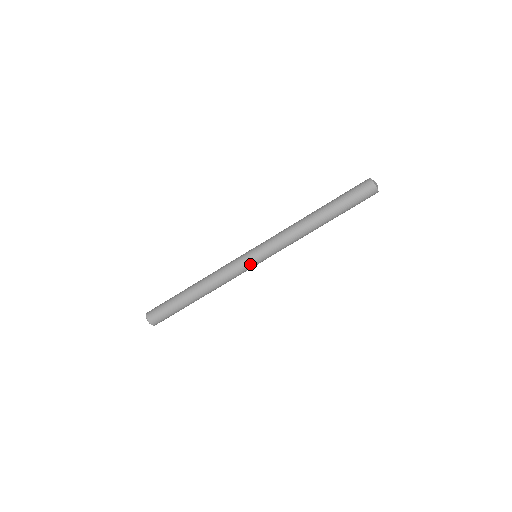
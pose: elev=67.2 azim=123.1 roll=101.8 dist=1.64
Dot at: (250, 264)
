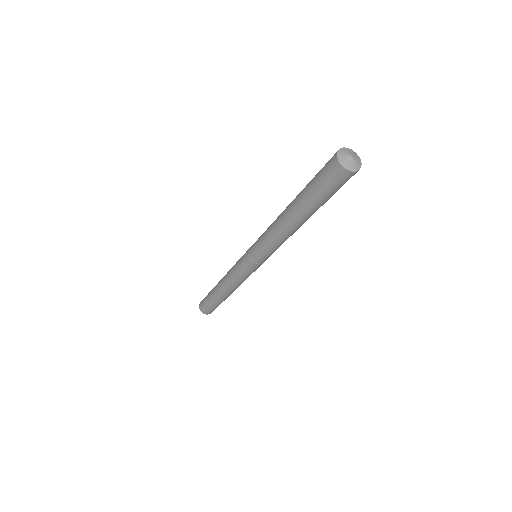
Dot at: occluded
